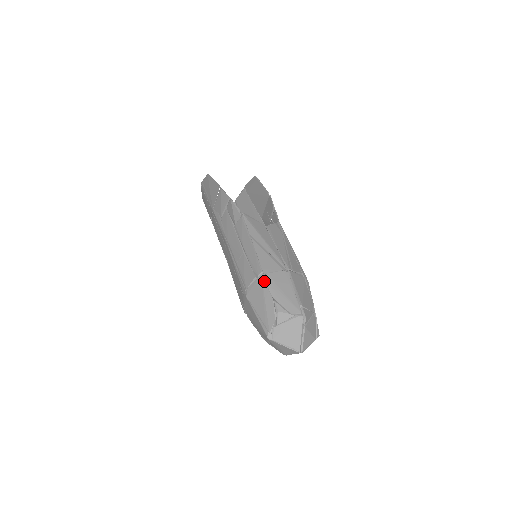
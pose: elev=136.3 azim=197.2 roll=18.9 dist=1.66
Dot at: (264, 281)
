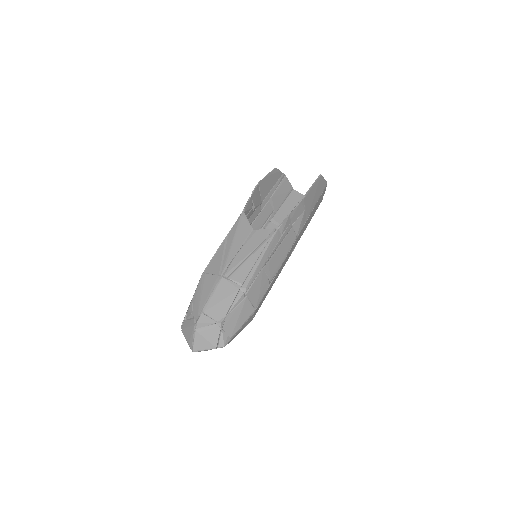
Dot at: (200, 279)
